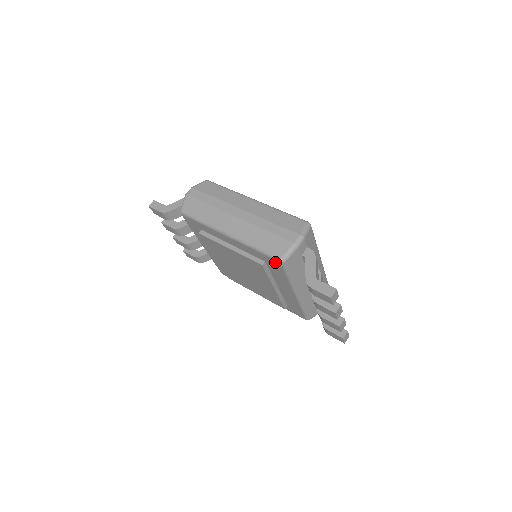
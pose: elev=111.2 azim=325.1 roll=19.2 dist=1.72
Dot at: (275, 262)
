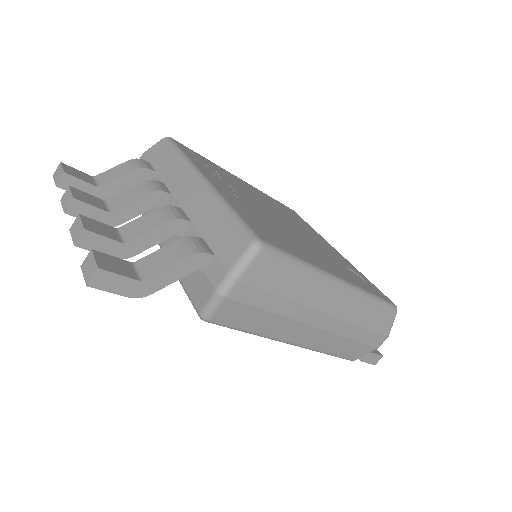
Dot at: occluded
